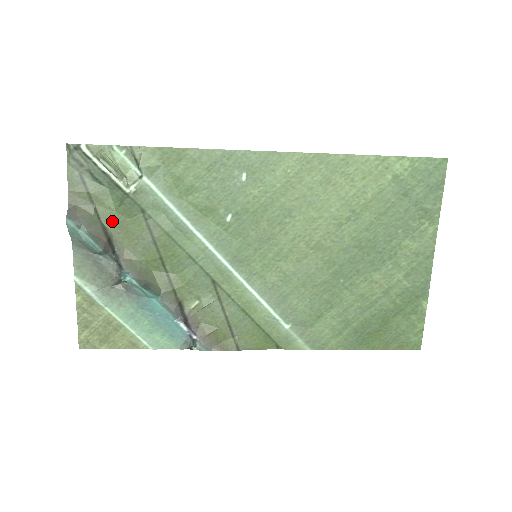
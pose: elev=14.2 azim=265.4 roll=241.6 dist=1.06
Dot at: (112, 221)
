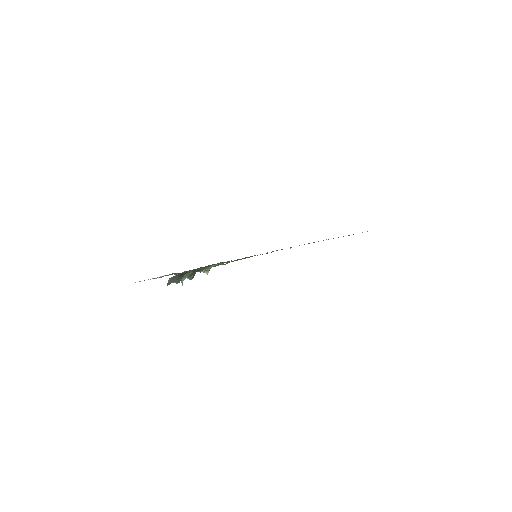
Dot at: occluded
